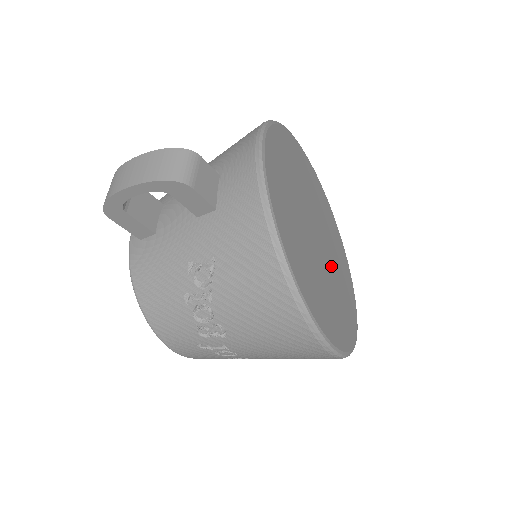
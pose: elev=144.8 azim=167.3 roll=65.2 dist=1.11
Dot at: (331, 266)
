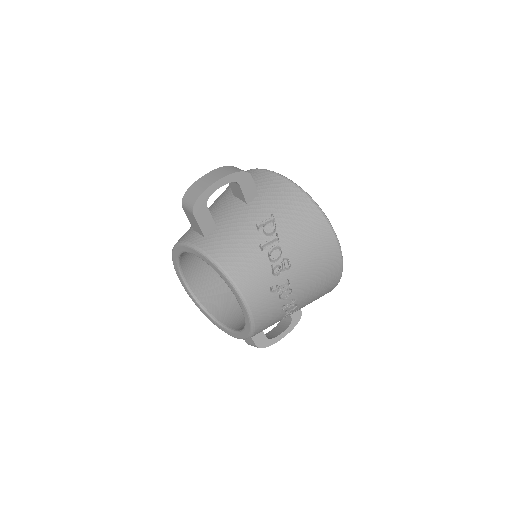
Dot at: occluded
